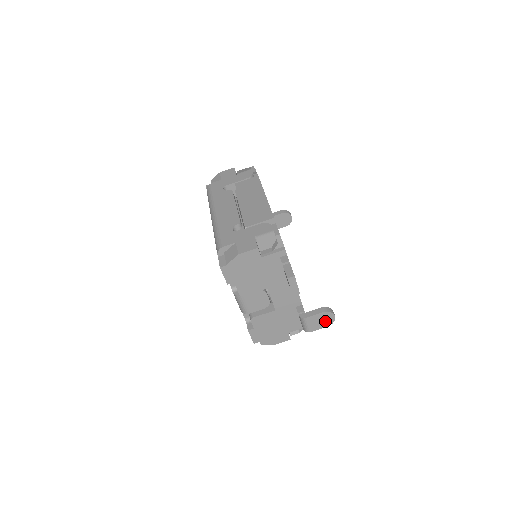
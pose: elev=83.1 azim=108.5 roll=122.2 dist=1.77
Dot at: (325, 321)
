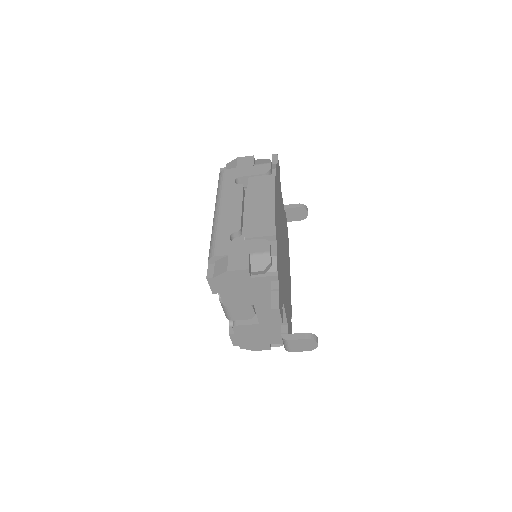
Dot at: (307, 346)
